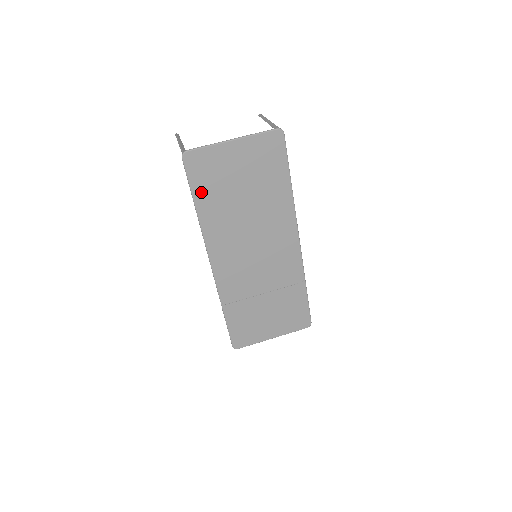
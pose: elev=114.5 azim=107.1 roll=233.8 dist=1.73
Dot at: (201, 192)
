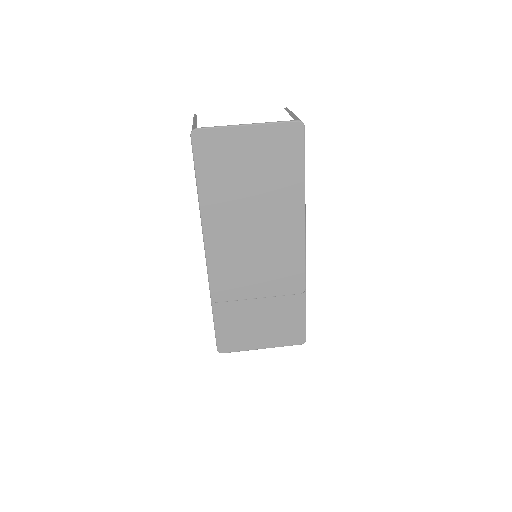
Dot at: (206, 176)
